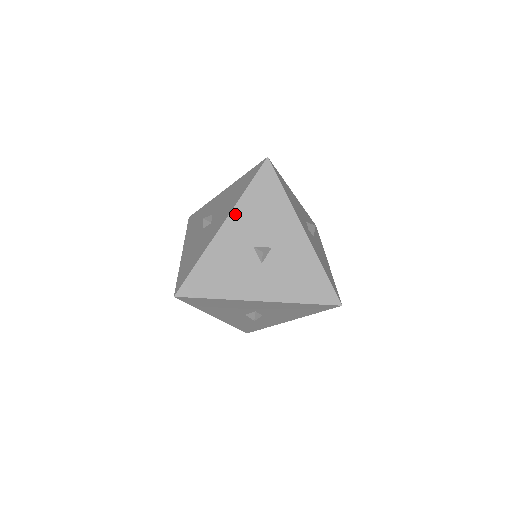
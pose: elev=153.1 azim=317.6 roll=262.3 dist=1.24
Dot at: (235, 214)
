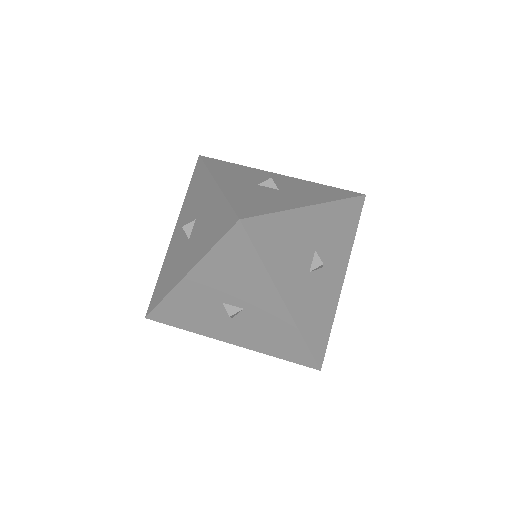
Dot at: (325, 208)
